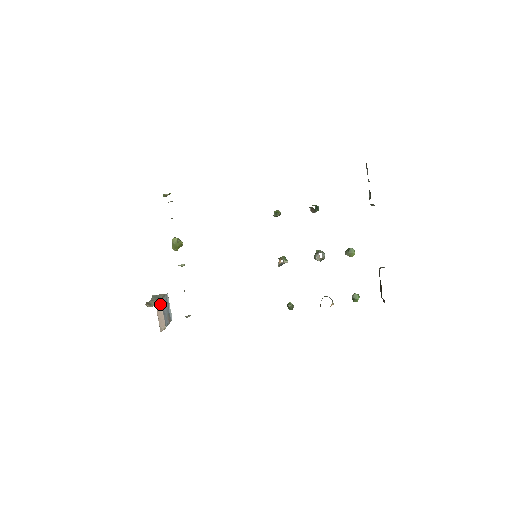
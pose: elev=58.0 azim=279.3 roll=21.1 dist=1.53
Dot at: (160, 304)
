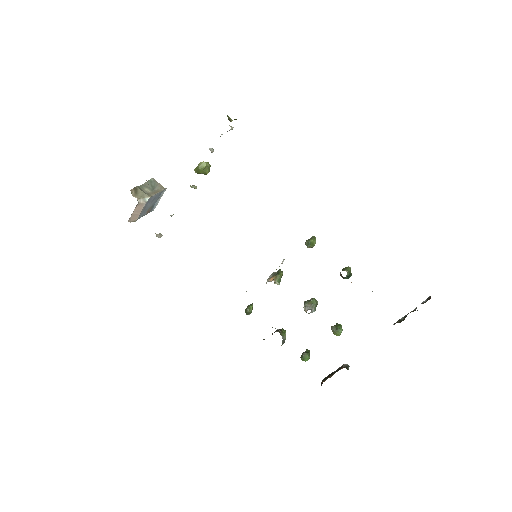
Dot at: (146, 200)
